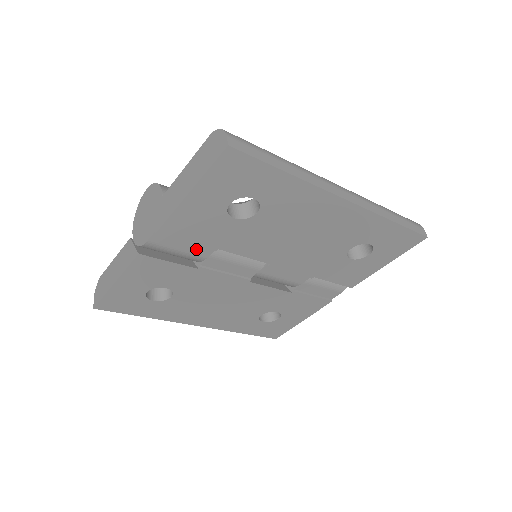
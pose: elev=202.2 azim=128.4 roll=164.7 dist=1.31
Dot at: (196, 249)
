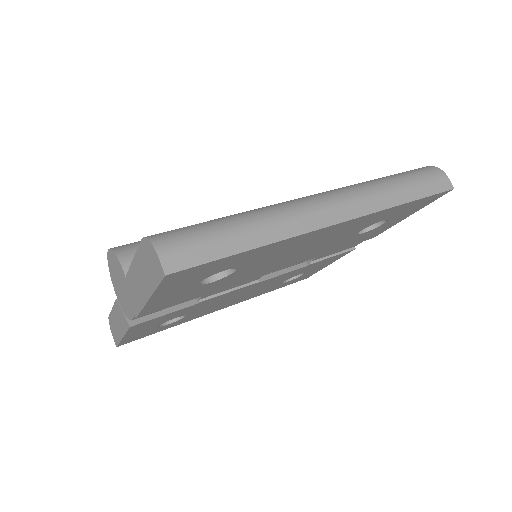
Dot at: occluded
